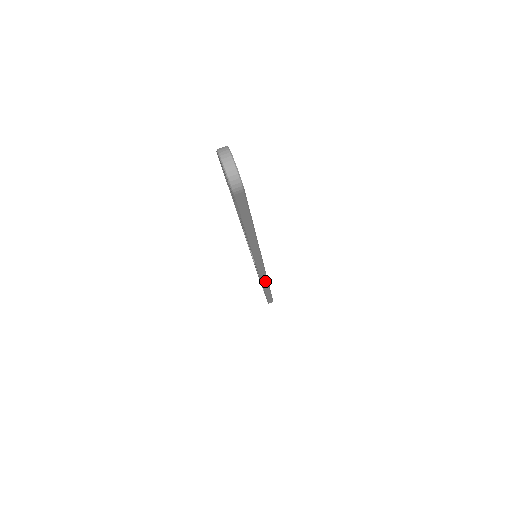
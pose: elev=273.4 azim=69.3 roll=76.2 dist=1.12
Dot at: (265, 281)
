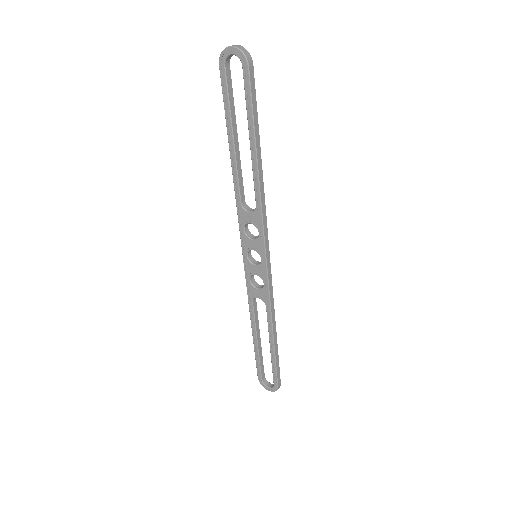
Dot at: (272, 301)
